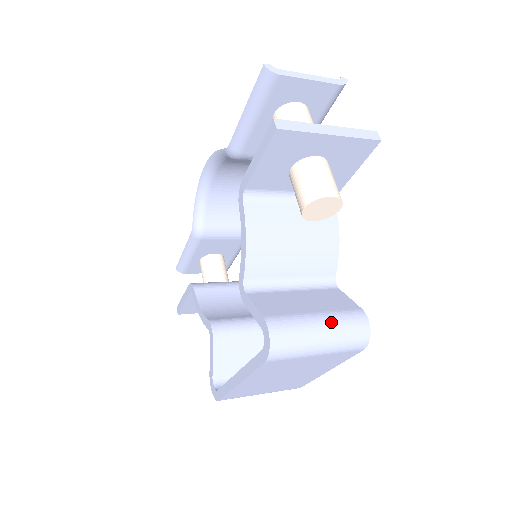
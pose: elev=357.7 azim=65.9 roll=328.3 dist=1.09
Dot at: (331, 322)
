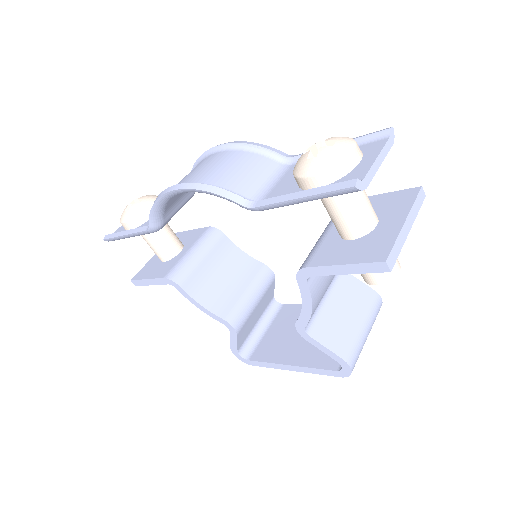
Dot at: (369, 322)
